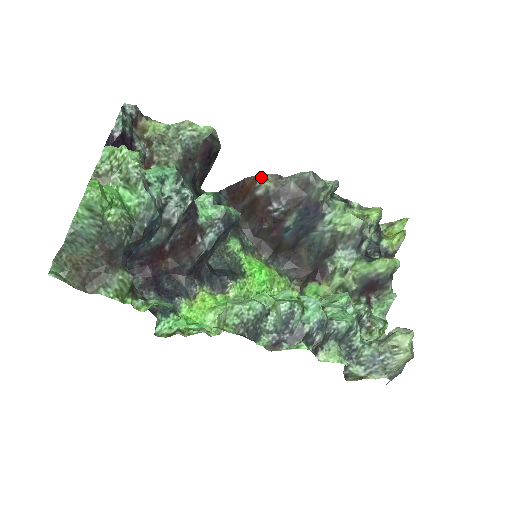
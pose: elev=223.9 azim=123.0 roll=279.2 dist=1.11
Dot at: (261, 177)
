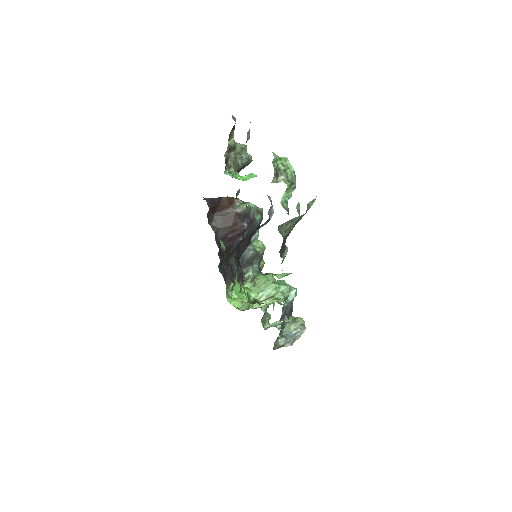
Dot at: (238, 200)
